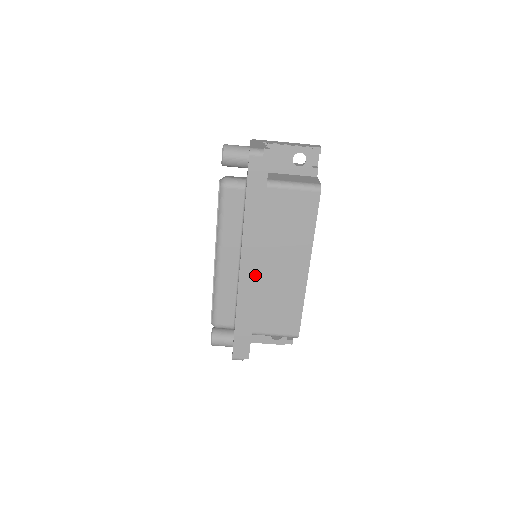
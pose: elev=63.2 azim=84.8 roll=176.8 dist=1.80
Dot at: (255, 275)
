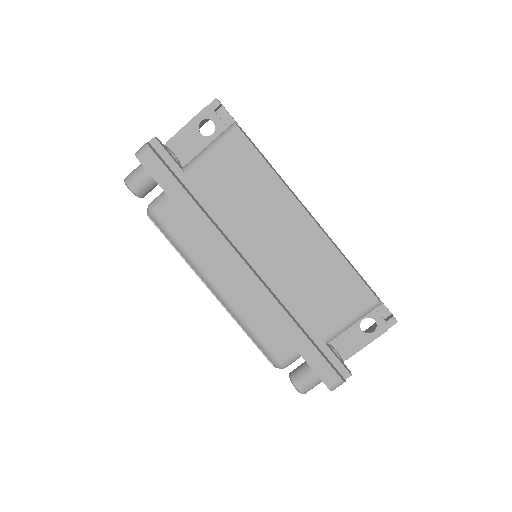
Dot at: (262, 272)
